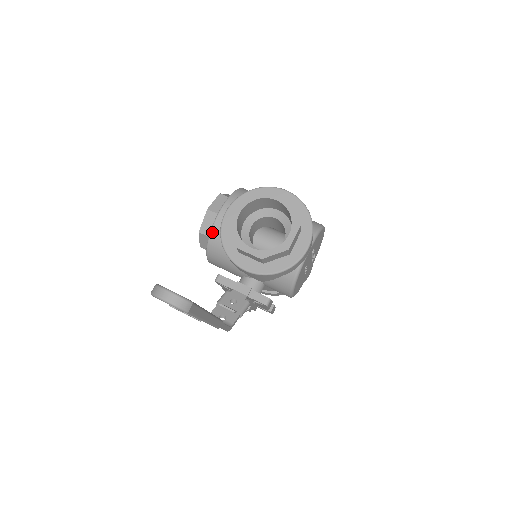
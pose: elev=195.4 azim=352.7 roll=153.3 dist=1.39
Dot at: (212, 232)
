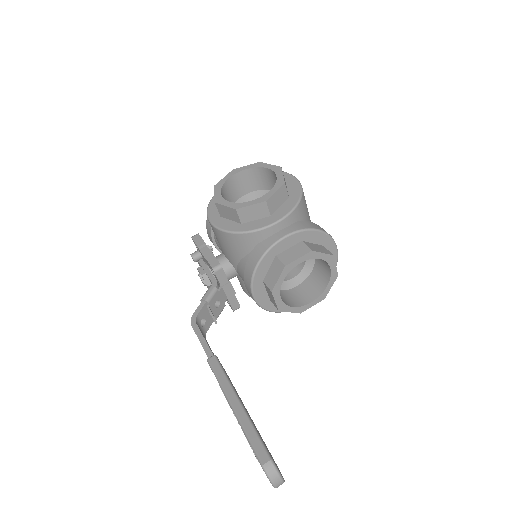
Dot at: (253, 233)
